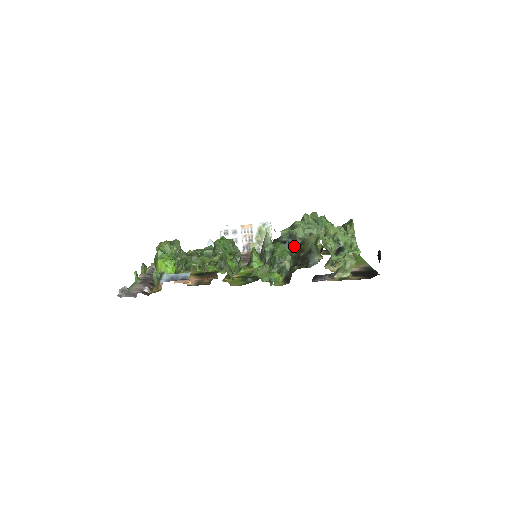
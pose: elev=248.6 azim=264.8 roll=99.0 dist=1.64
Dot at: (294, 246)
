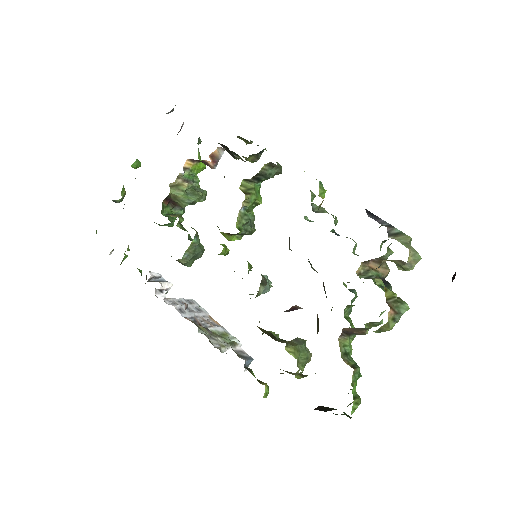
Dot at: occluded
